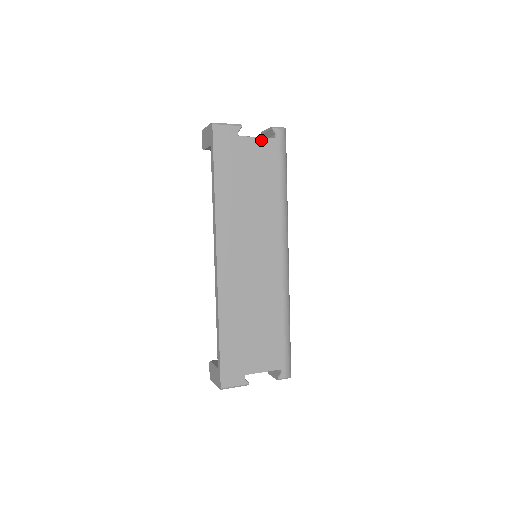
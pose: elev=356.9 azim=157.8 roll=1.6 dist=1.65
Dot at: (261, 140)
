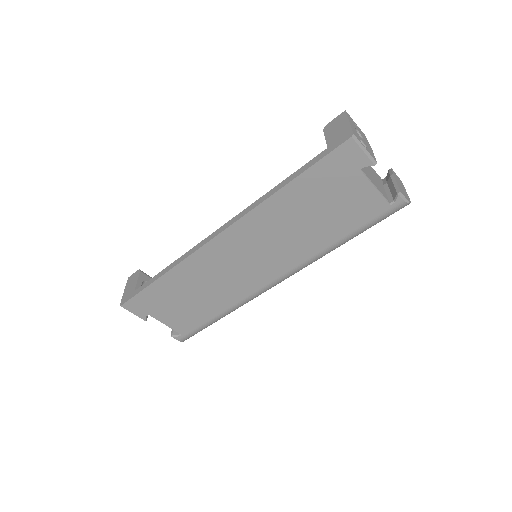
Dot at: (375, 193)
